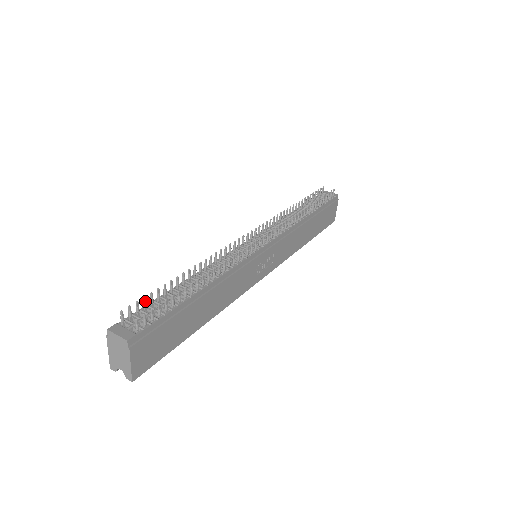
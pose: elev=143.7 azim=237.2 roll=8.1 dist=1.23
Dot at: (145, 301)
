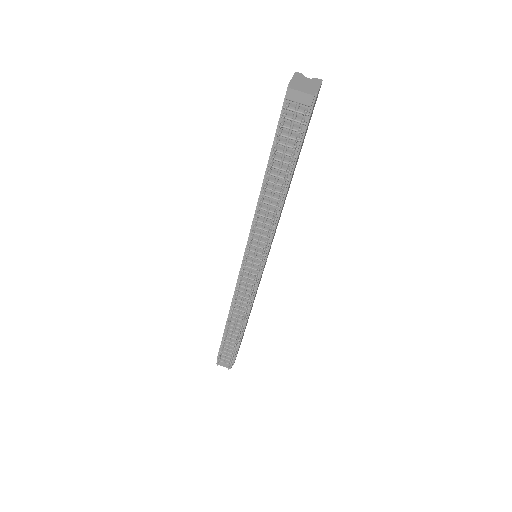
Dot at: occluded
